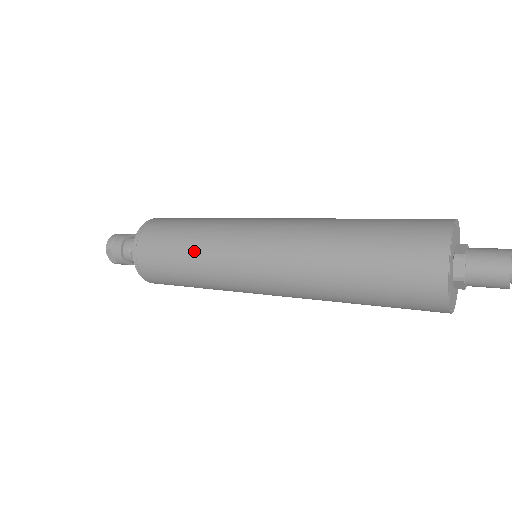
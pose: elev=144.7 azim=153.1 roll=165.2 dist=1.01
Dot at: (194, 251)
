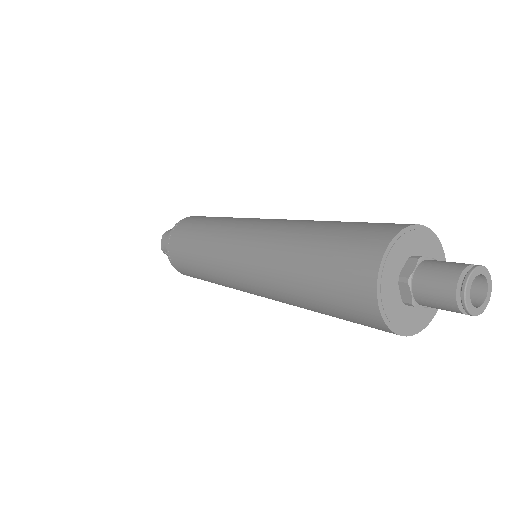
Dot at: (208, 228)
